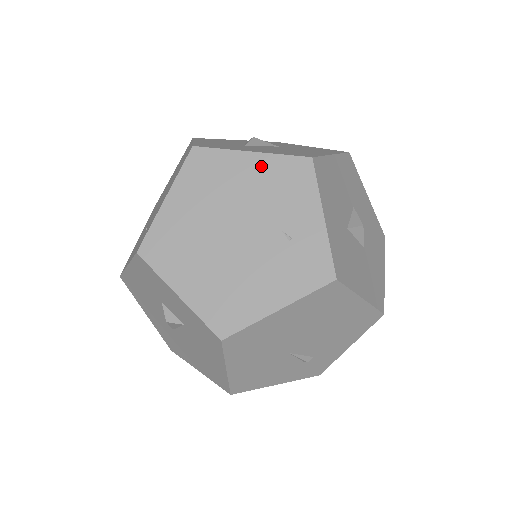
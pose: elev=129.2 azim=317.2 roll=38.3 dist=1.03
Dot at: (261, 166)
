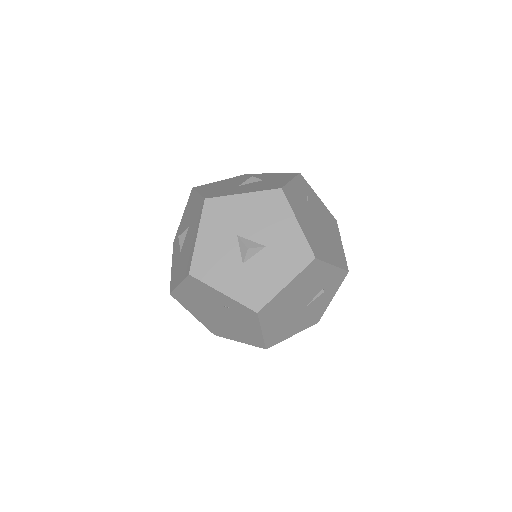
Dot at: (187, 288)
